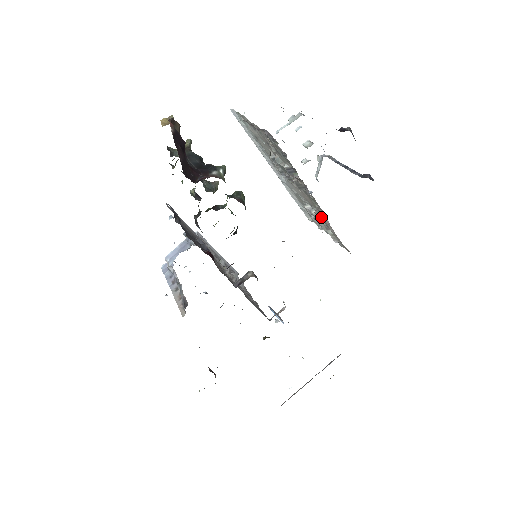
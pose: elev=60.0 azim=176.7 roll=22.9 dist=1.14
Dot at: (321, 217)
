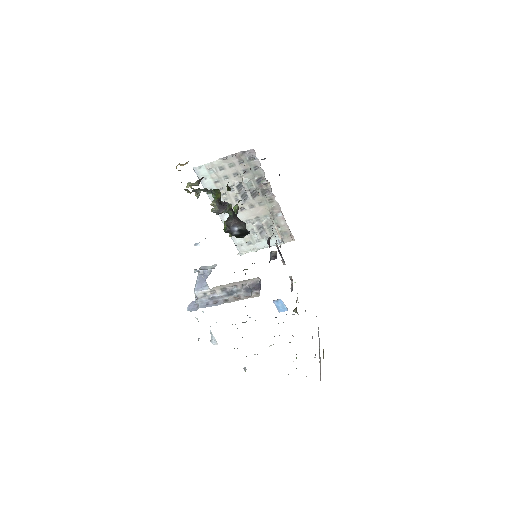
Dot at: (274, 217)
